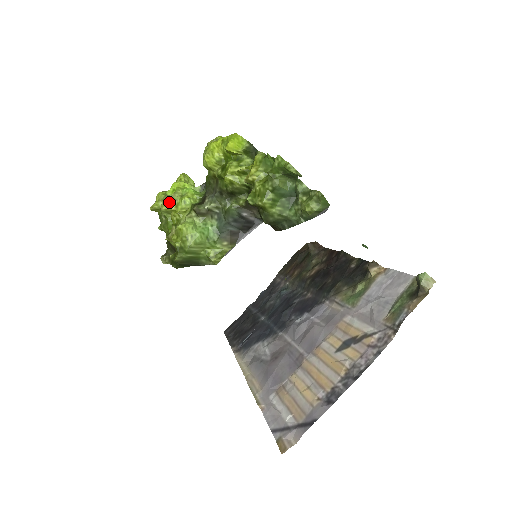
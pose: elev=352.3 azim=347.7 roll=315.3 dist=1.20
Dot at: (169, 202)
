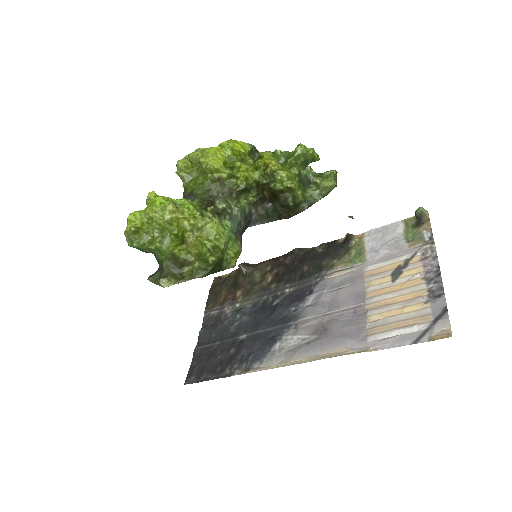
Dot at: (175, 209)
